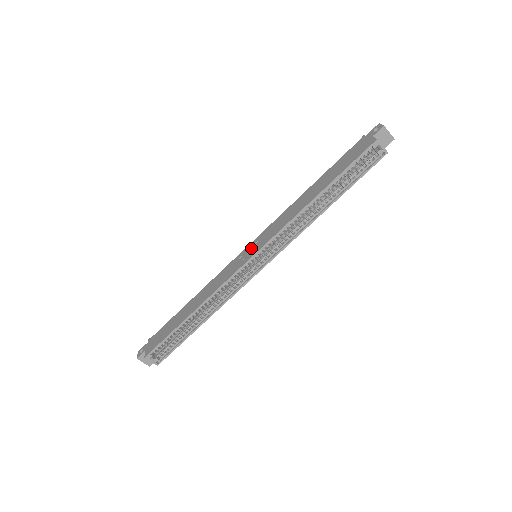
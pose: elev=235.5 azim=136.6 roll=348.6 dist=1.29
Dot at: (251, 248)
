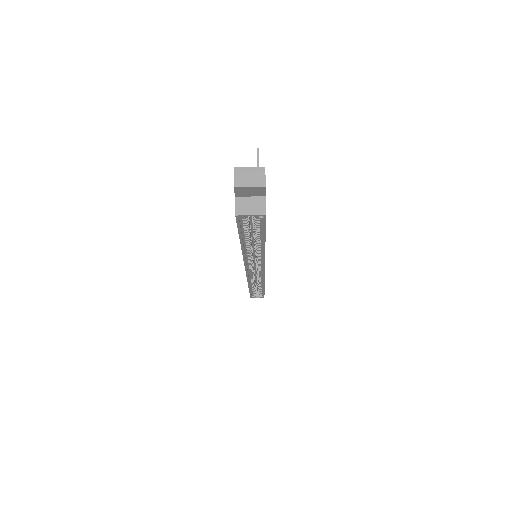
Dot at: occluded
